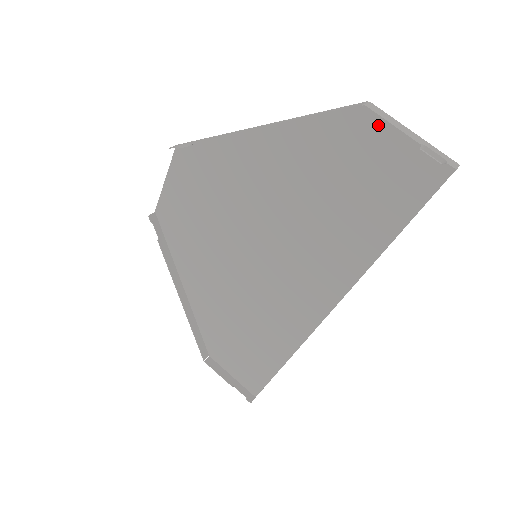
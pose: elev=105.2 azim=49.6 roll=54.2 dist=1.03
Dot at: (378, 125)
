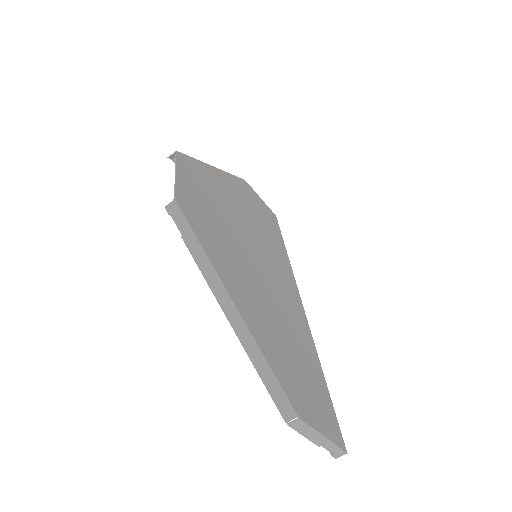
Dot at: (306, 415)
